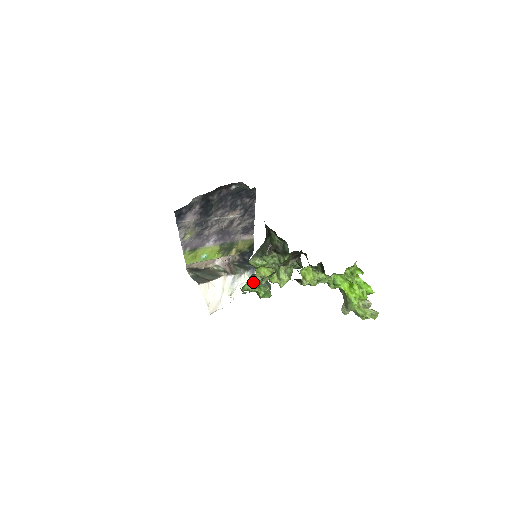
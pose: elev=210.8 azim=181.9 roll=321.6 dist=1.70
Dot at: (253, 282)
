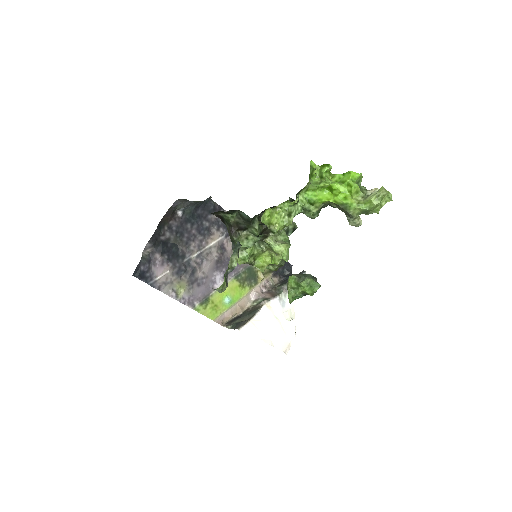
Dot at: (290, 286)
